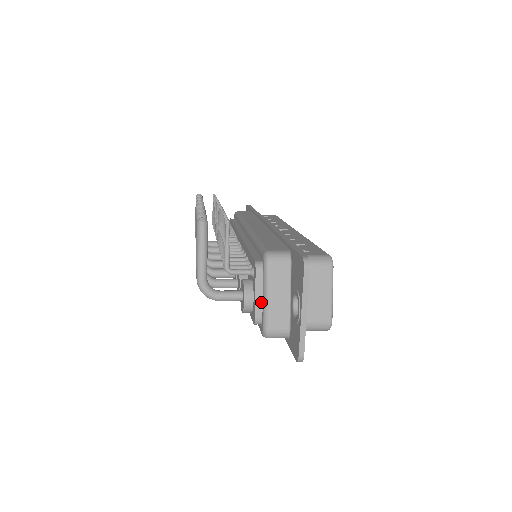
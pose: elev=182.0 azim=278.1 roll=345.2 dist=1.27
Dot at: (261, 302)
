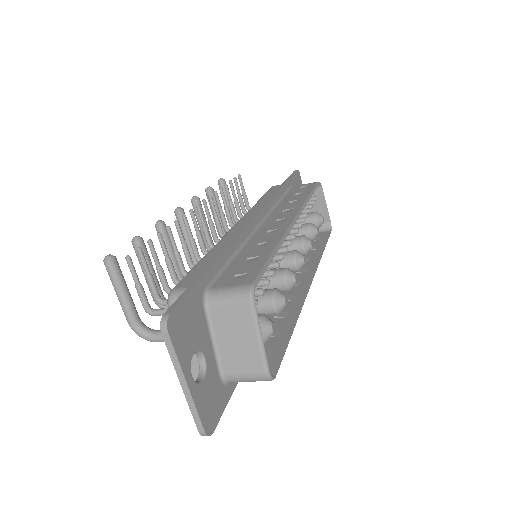
Dot at: occluded
